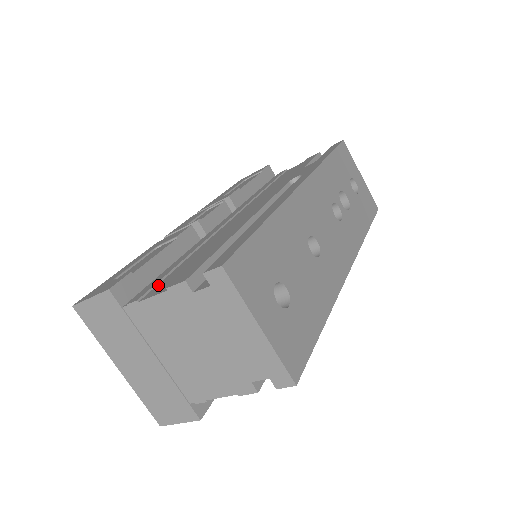
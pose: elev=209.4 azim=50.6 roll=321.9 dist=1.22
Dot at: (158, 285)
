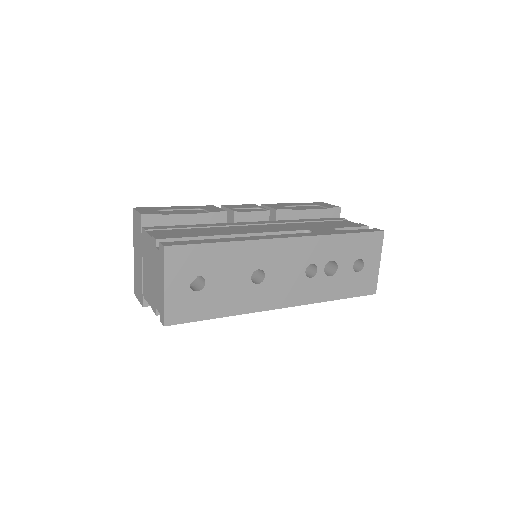
Dot at: (163, 230)
